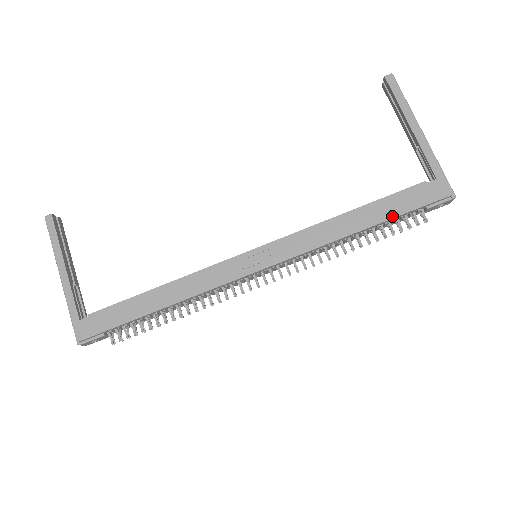
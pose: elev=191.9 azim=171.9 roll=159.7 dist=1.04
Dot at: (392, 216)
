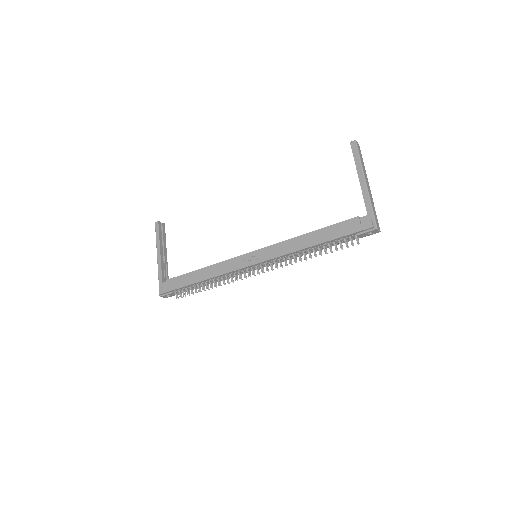
Dot at: (333, 238)
